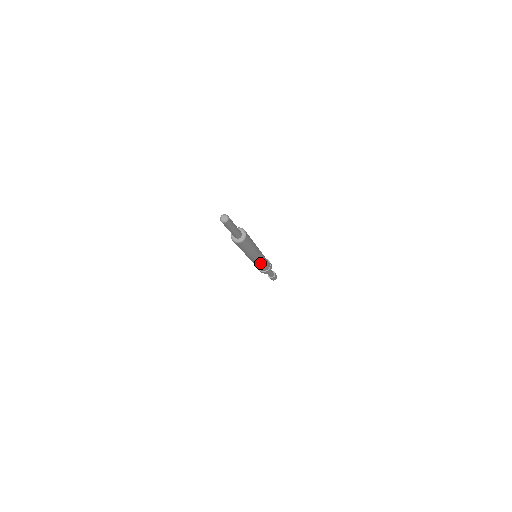
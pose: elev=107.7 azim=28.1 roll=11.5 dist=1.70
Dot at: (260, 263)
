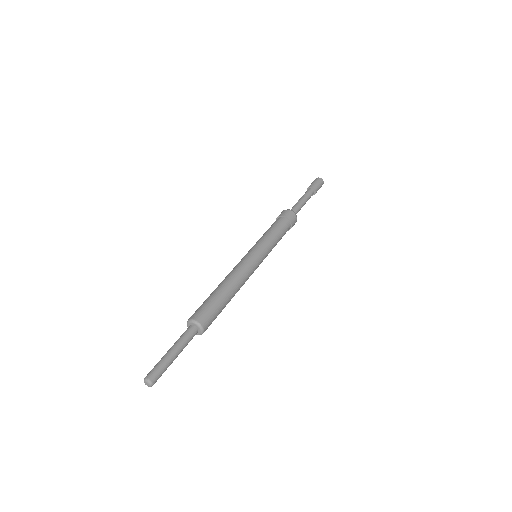
Dot at: (268, 253)
